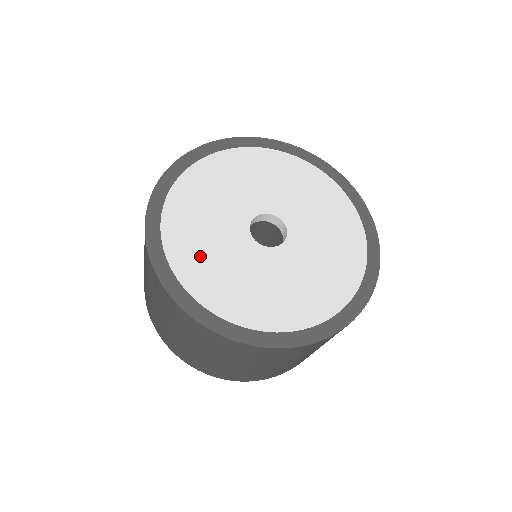
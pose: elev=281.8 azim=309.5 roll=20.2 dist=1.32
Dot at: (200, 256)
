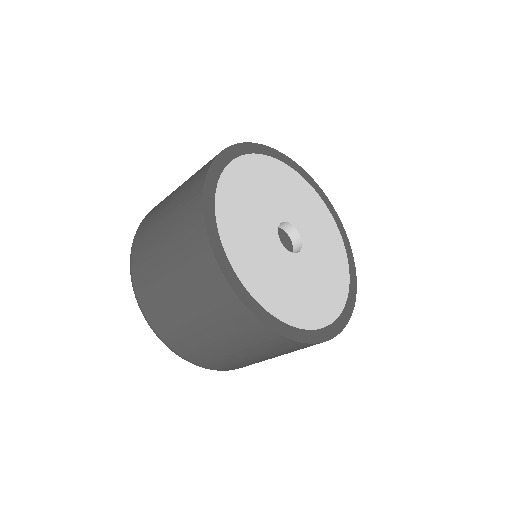
Dot at: (240, 231)
